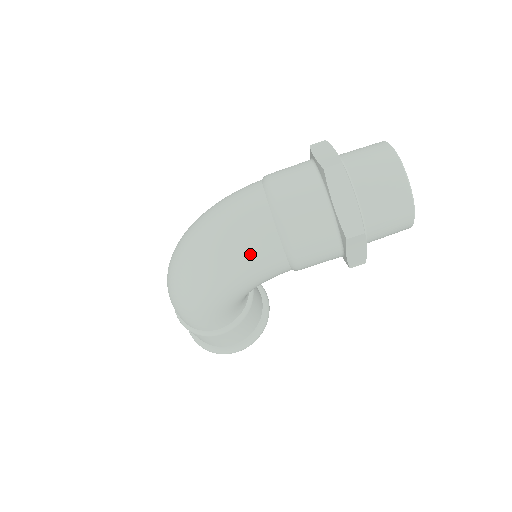
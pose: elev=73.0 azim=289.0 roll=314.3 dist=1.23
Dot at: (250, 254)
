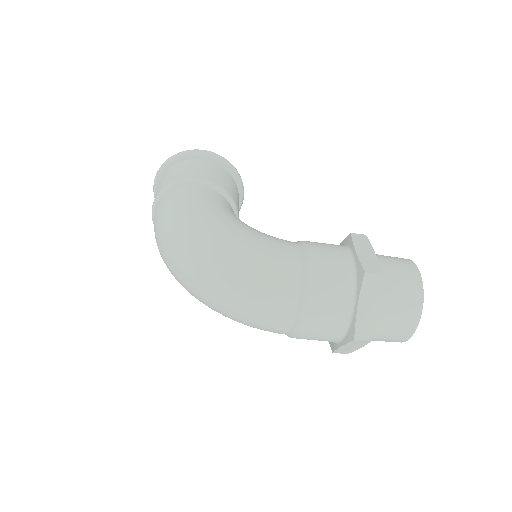
Dot at: occluded
